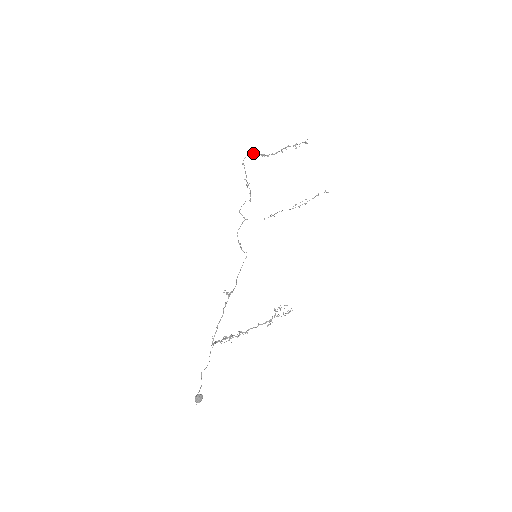
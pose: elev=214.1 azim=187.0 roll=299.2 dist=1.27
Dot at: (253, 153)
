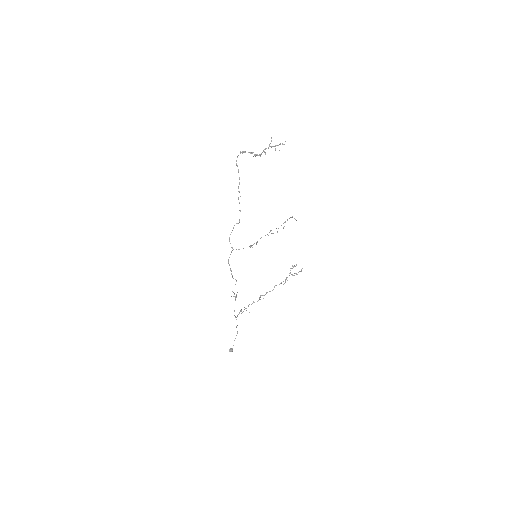
Dot at: (243, 152)
